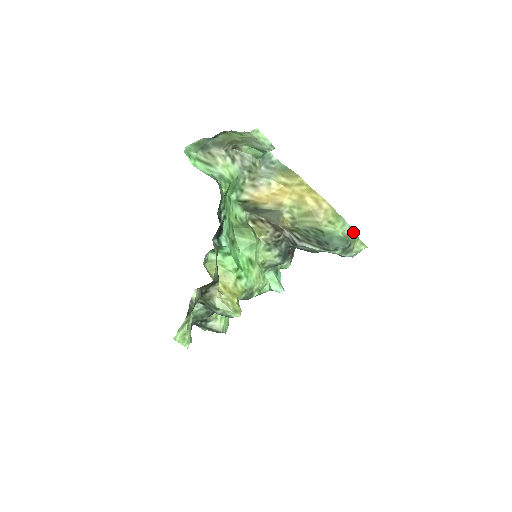
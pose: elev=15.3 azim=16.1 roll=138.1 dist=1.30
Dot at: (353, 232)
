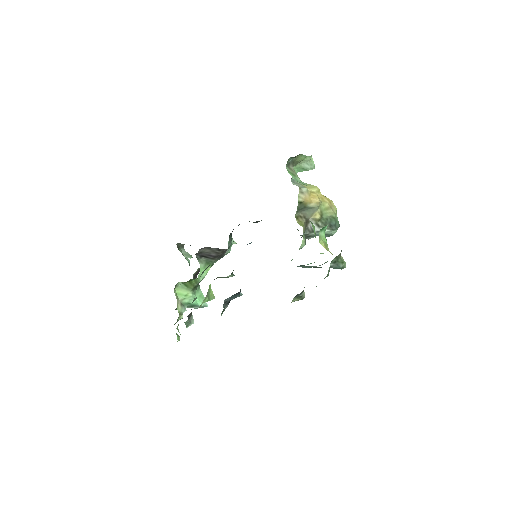
Dot at: occluded
